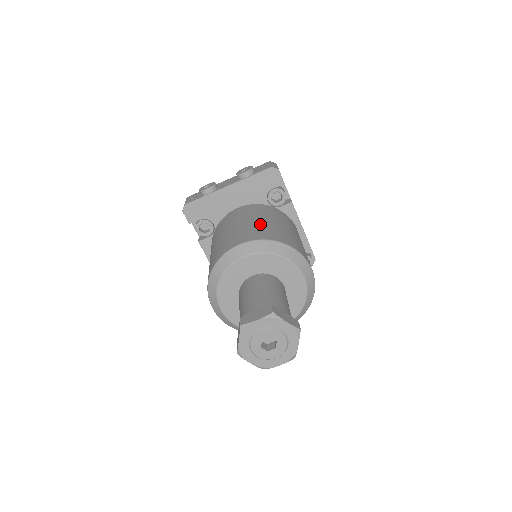
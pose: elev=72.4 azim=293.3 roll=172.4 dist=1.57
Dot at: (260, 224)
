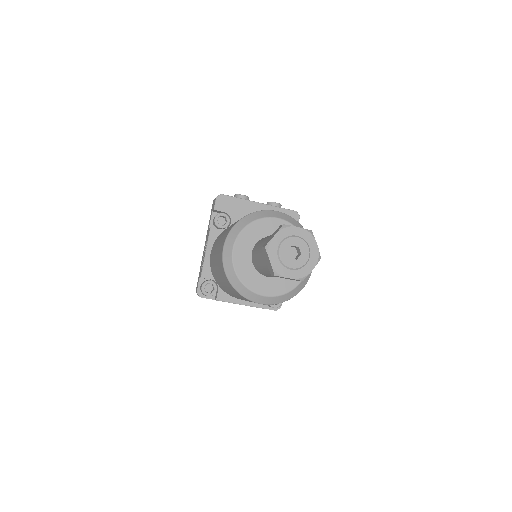
Dot at: occluded
